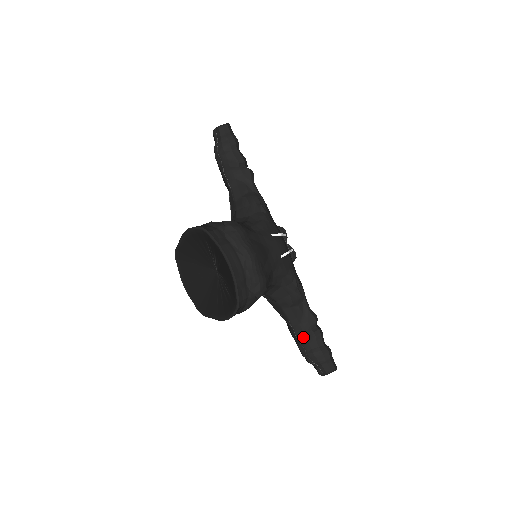
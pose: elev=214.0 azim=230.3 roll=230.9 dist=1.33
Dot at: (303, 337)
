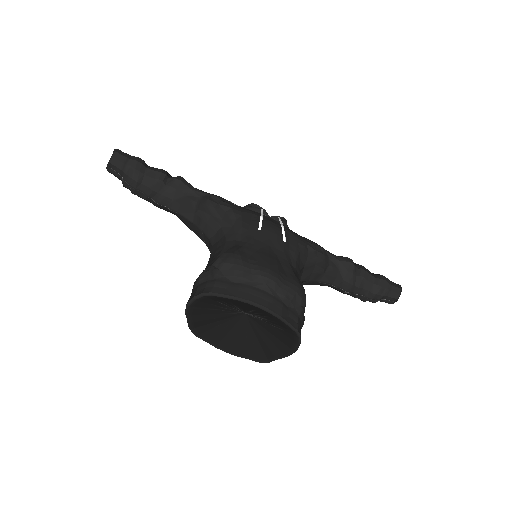
Dot at: (354, 287)
